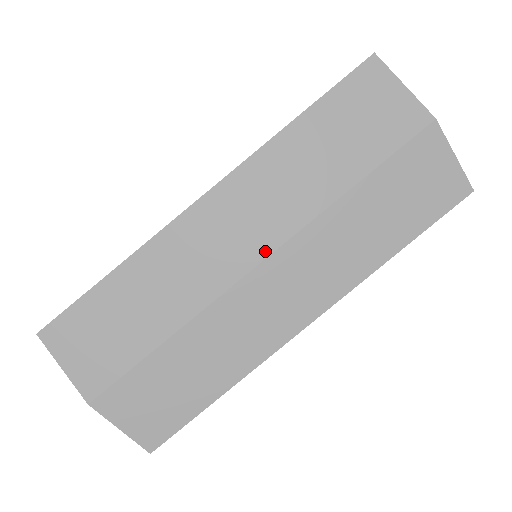
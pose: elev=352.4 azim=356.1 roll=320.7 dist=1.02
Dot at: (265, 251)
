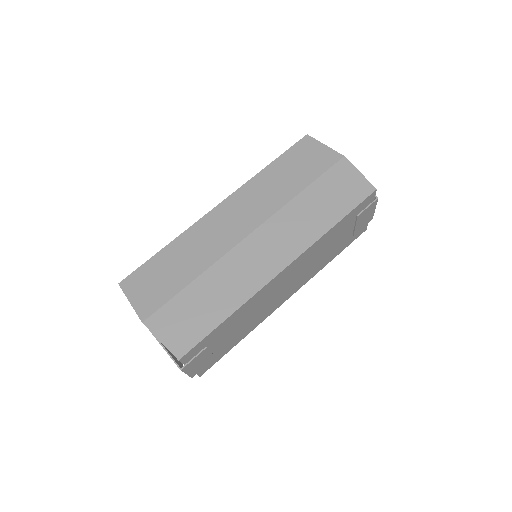
Dot at: (253, 227)
